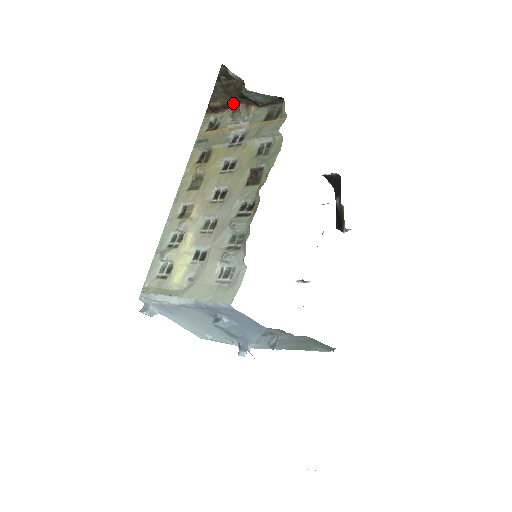
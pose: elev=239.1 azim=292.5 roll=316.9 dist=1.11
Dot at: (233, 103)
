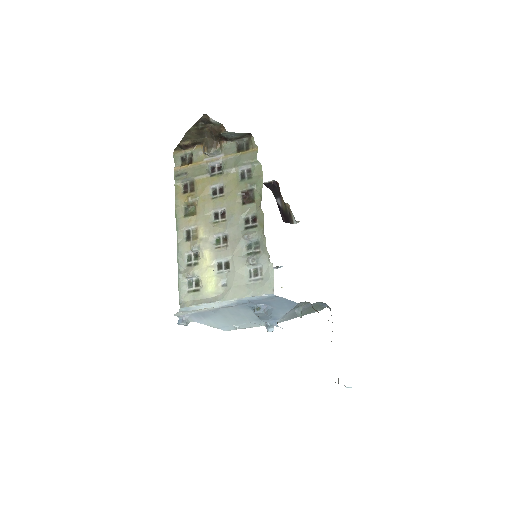
Dot at: (203, 140)
